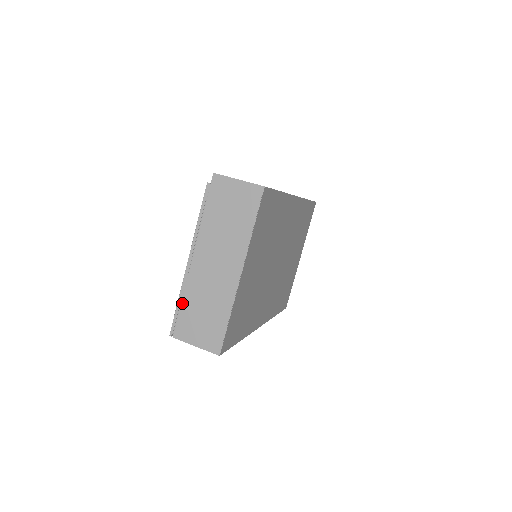
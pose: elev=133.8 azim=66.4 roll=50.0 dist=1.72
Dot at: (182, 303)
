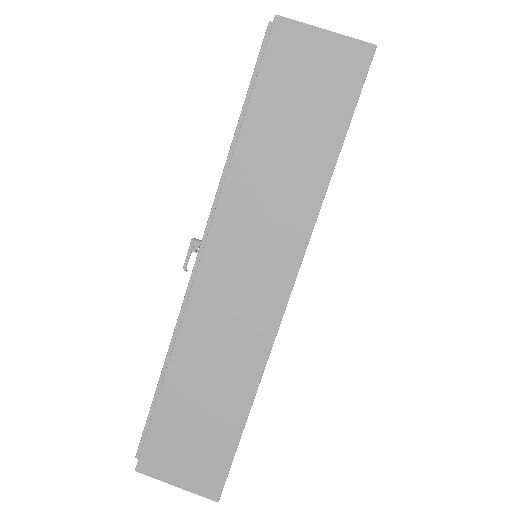
Dot at: occluded
